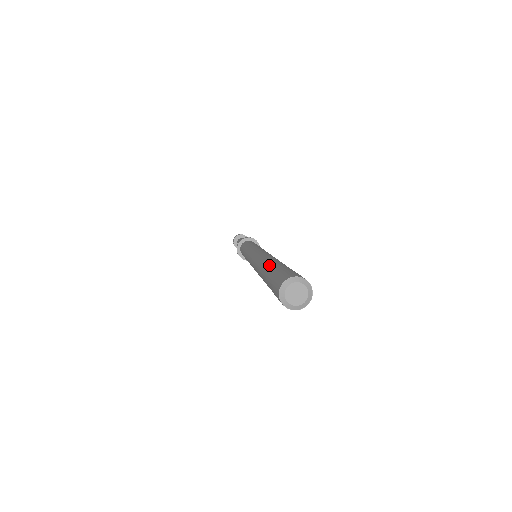
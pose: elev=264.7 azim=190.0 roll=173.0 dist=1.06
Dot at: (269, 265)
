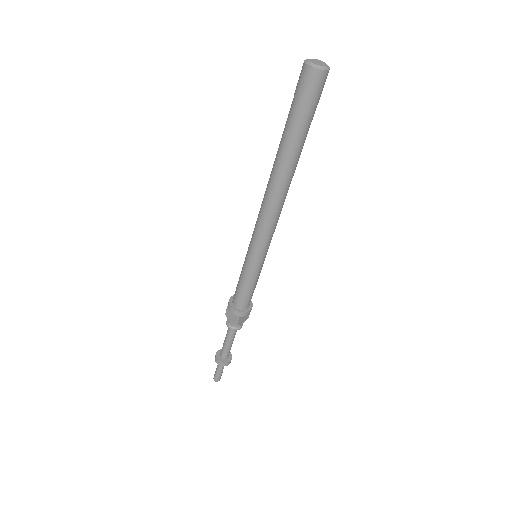
Dot at: (281, 139)
